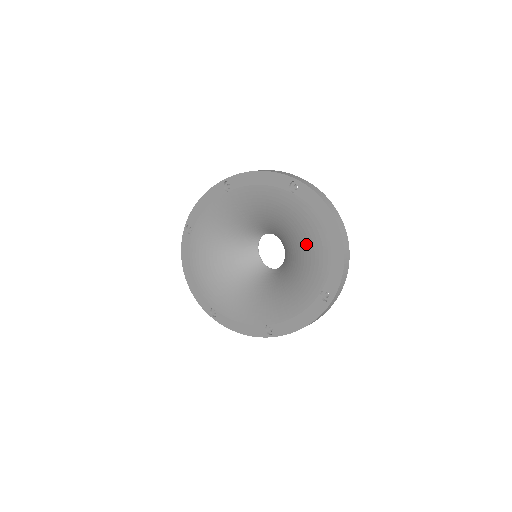
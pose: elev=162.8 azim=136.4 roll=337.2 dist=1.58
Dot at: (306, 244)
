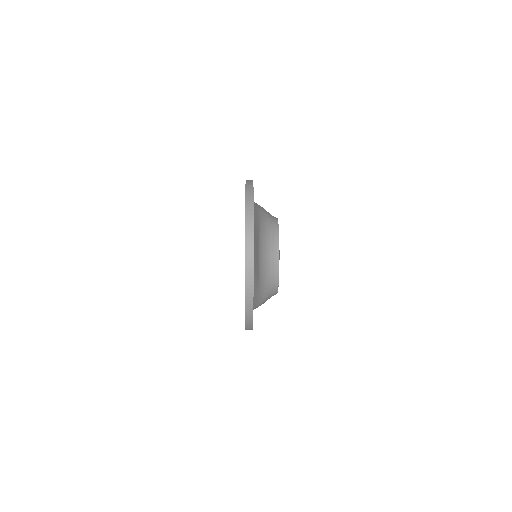
Dot at: occluded
